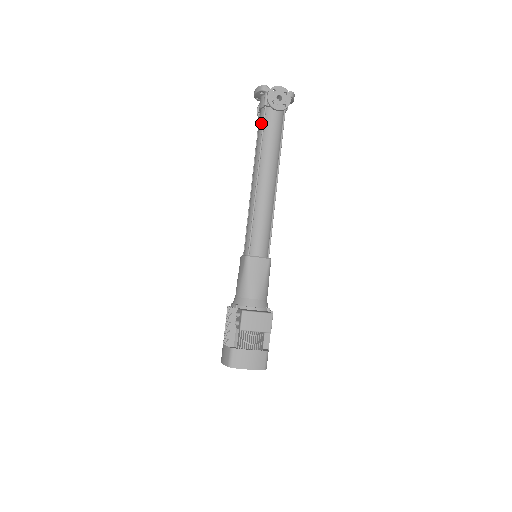
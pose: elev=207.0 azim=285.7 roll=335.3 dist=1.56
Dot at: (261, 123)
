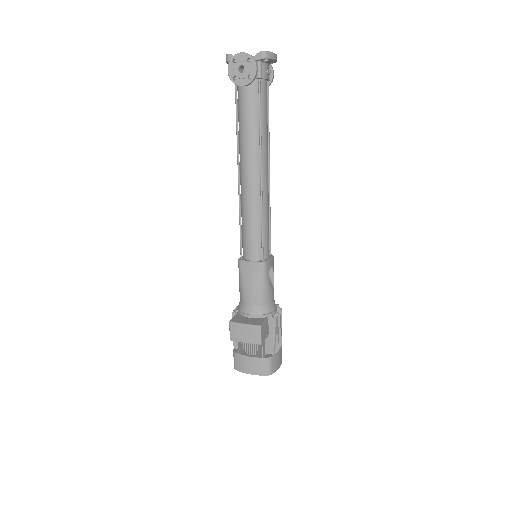
Dot at: (237, 101)
